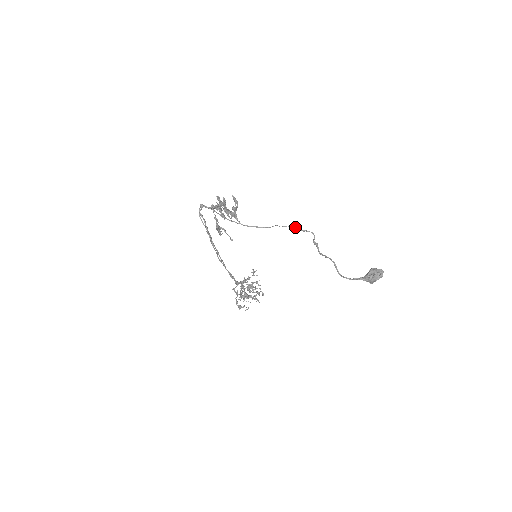
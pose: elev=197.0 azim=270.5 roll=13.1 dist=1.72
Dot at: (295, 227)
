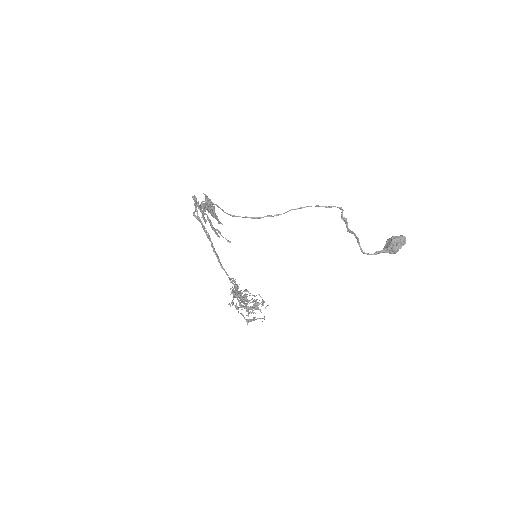
Dot at: (318, 205)
